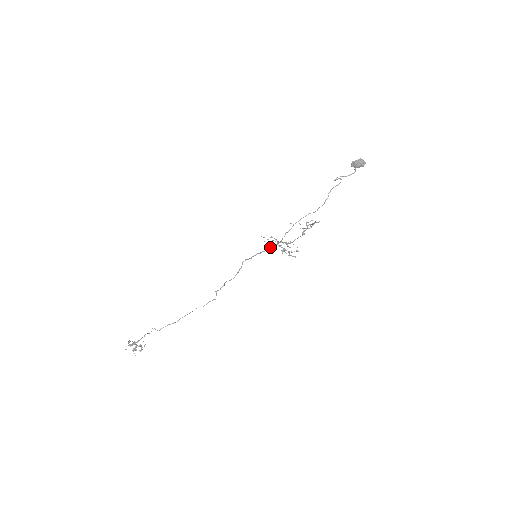
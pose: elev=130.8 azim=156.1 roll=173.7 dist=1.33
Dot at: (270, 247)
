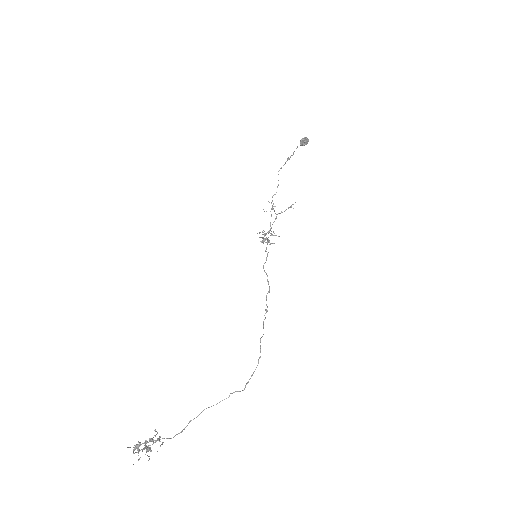
Dot at: (269, 242)
